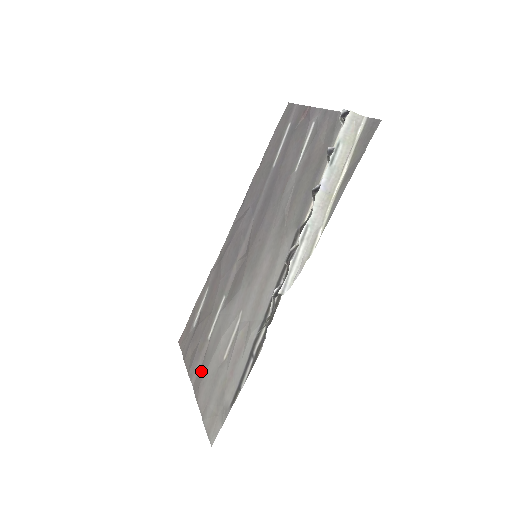
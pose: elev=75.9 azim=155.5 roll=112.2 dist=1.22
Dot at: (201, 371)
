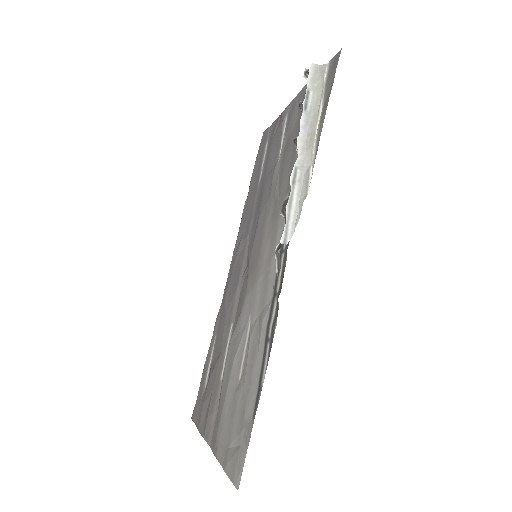
Dot at: (217, 419)
